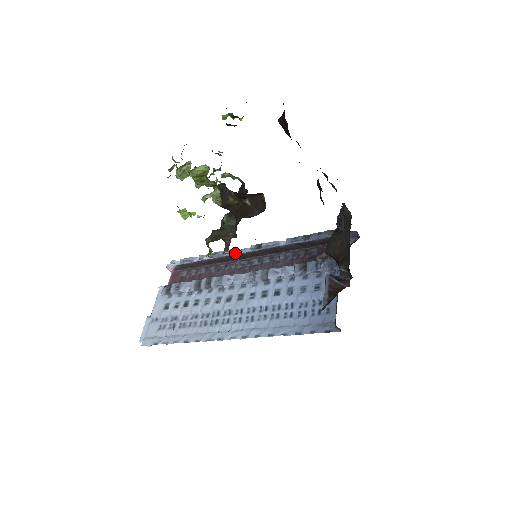
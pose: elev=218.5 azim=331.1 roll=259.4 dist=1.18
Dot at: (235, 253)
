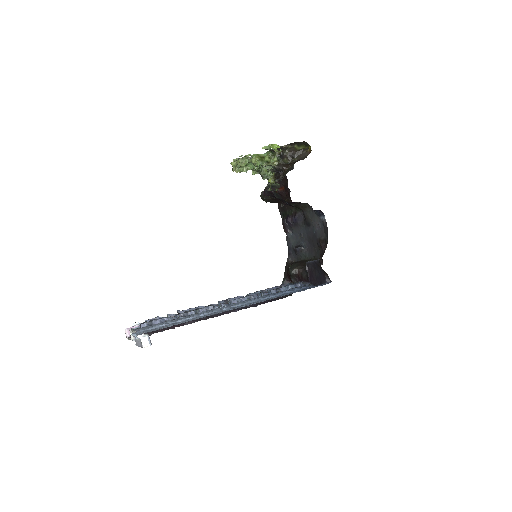
Dot at: occluded
